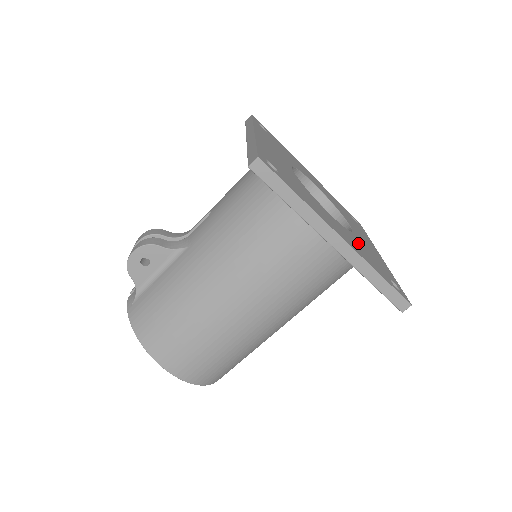
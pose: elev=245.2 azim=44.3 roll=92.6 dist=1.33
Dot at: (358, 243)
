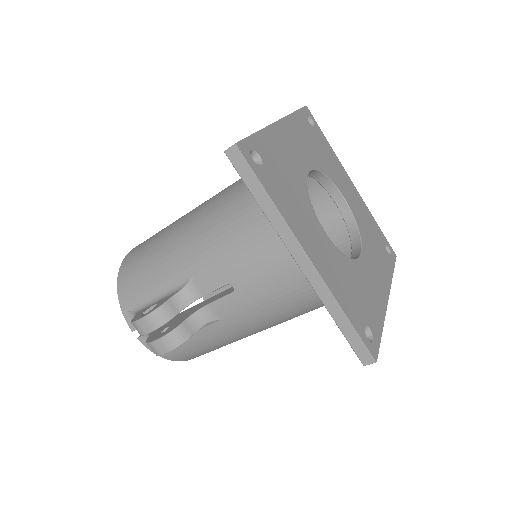
Dot at: (370, 244)
